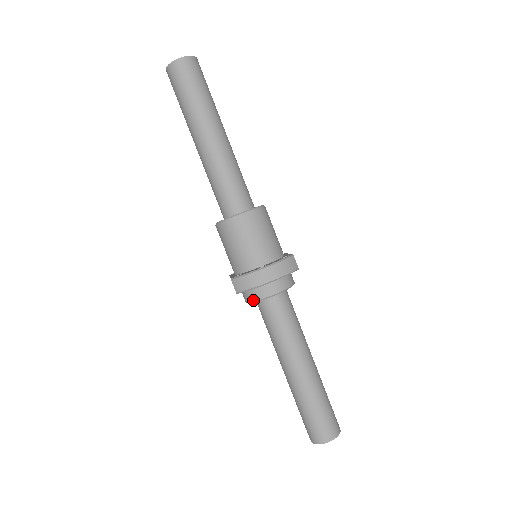
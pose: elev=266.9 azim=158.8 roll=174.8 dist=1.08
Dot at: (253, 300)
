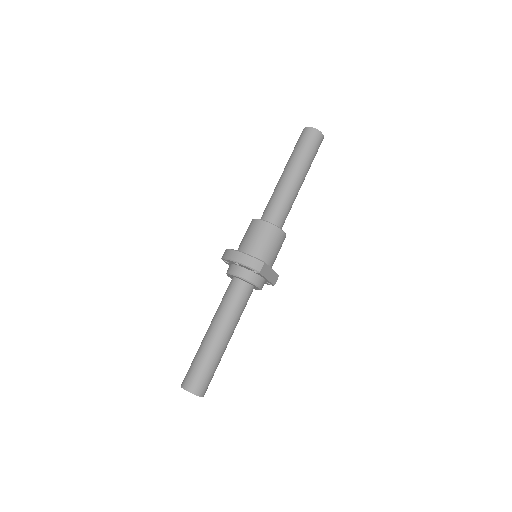
Dot at: (227, 272)
